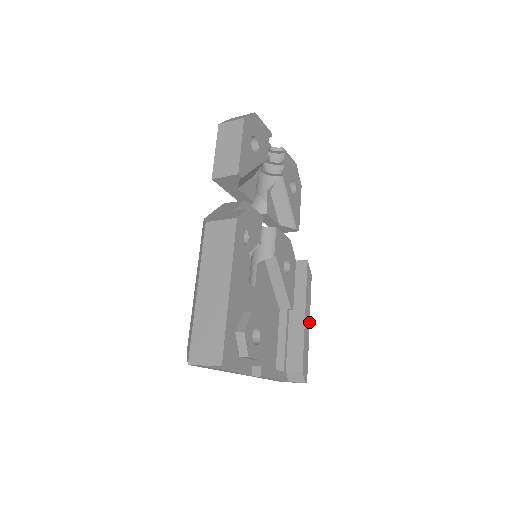
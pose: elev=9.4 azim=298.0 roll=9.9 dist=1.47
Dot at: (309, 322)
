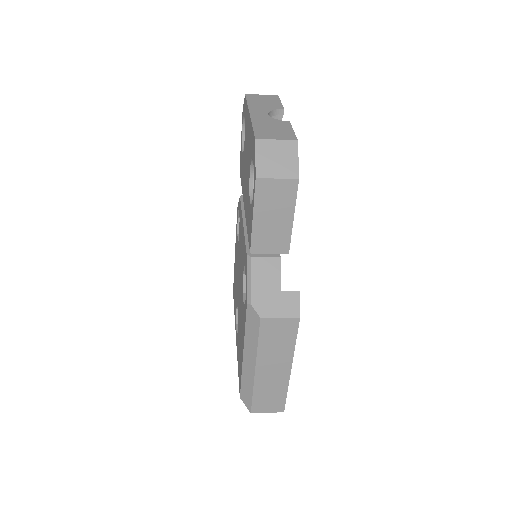
Dot at: occluded
